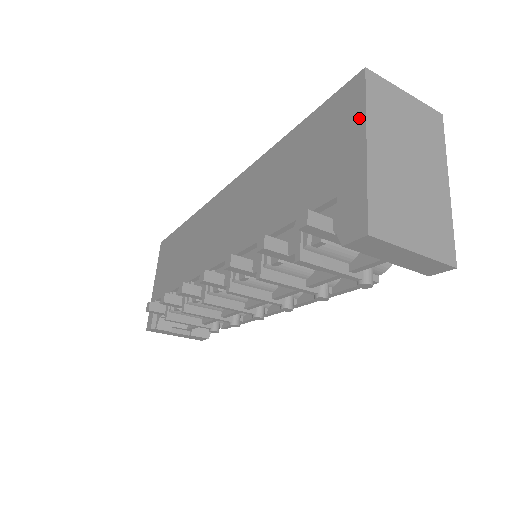
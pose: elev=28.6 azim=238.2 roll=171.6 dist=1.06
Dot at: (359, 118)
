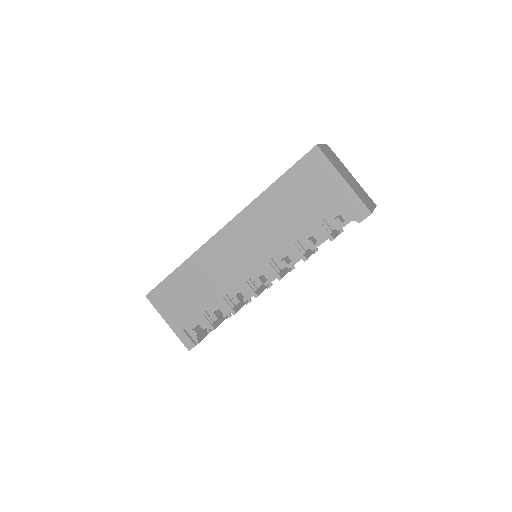
Dot at: (330, 169)
